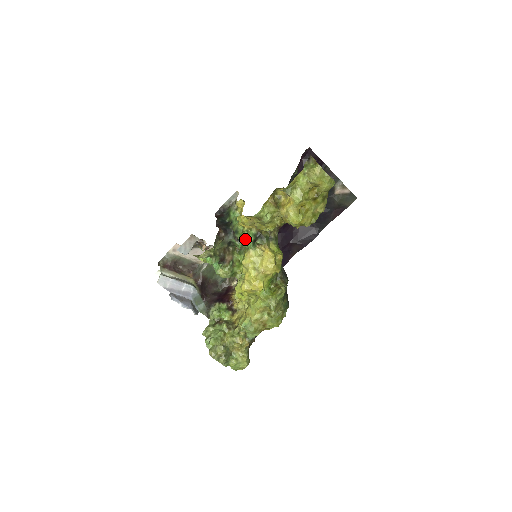
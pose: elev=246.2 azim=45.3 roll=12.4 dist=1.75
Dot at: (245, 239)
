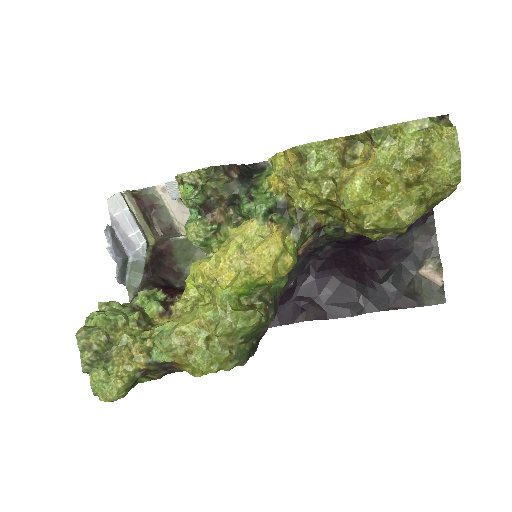
Dot at: (260, 199)
